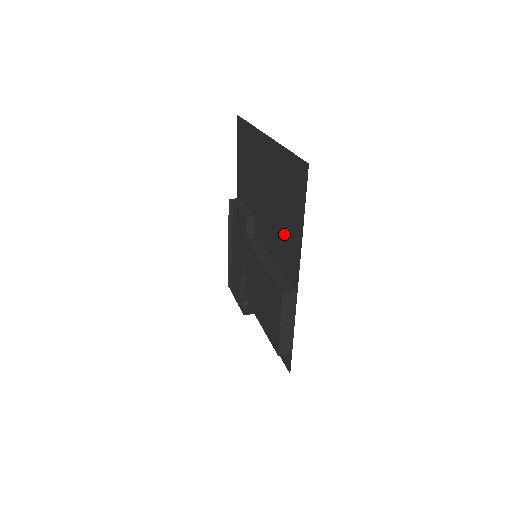
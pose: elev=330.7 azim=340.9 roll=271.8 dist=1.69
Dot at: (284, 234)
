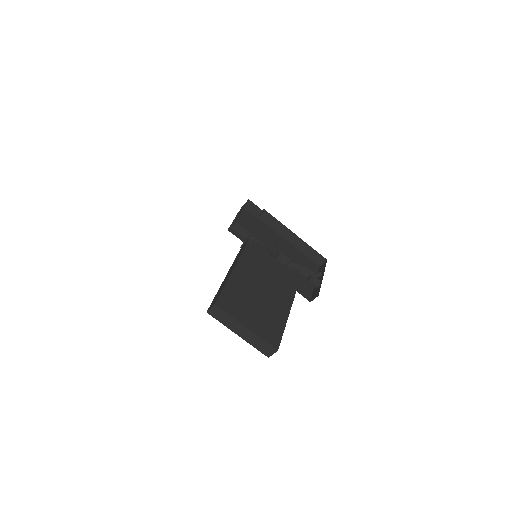
Dot at: occluded
